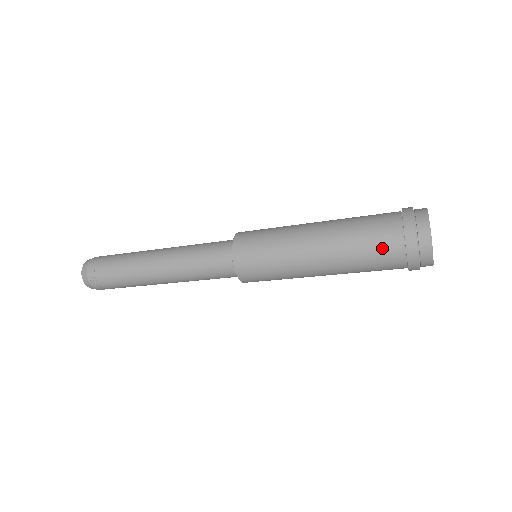
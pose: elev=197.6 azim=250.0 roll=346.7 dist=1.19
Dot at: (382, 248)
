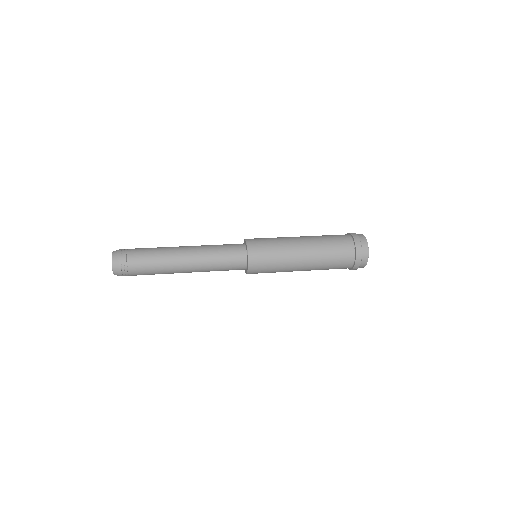
Dot at: (340, 268)
